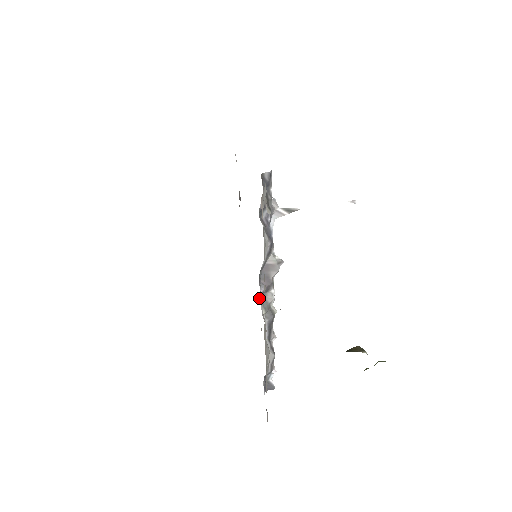
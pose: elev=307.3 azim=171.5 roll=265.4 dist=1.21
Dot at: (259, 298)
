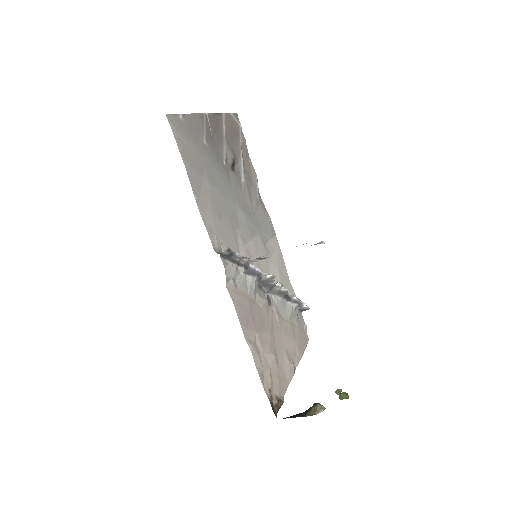
Dot at: (267, 294)
